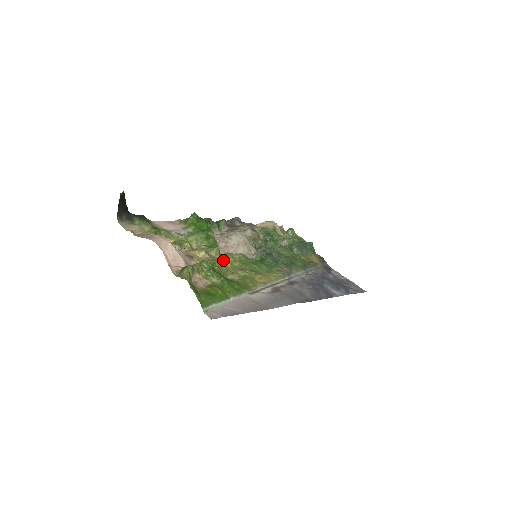
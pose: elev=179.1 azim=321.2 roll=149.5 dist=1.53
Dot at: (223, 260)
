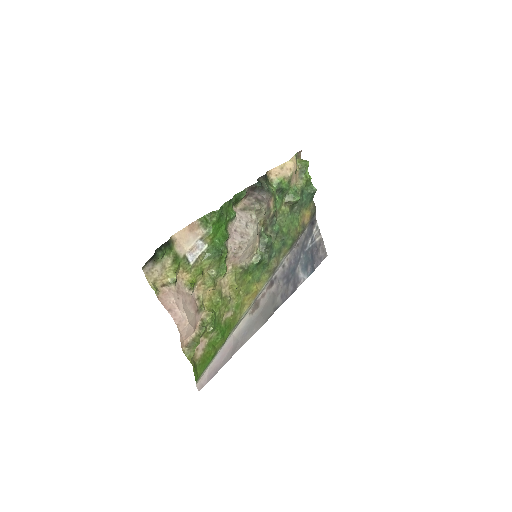
Dot at: (226, 281)
